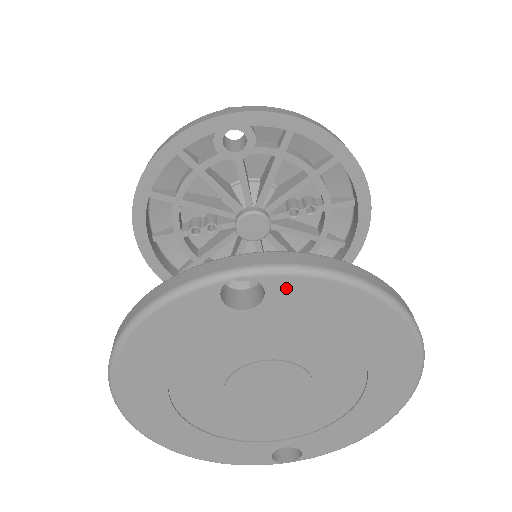
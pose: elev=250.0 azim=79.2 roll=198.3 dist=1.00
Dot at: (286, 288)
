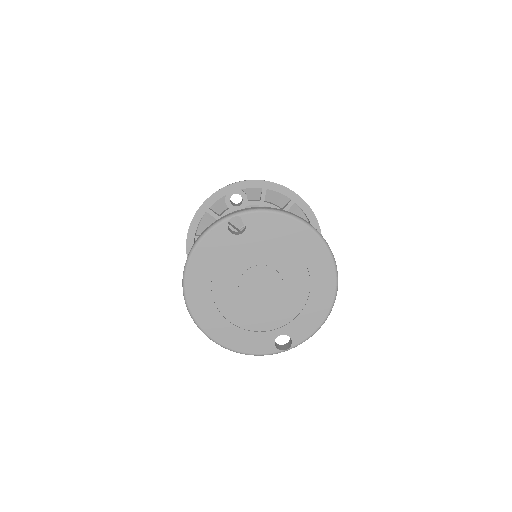
Dot at: (255, 220)
